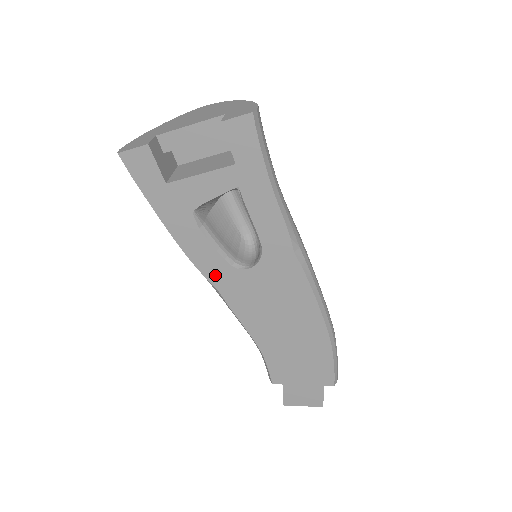
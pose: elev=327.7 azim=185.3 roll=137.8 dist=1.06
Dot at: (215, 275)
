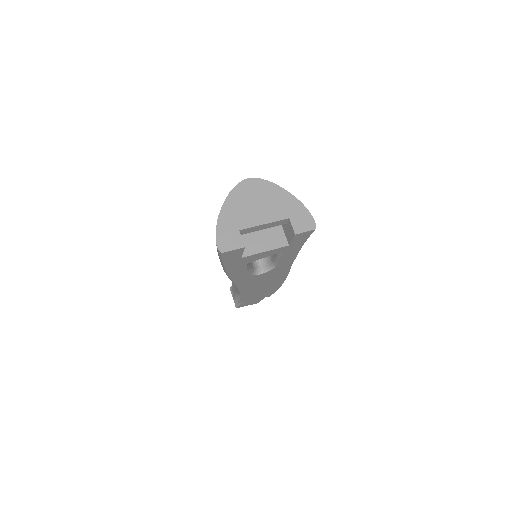
Dot at: (240, 280)
